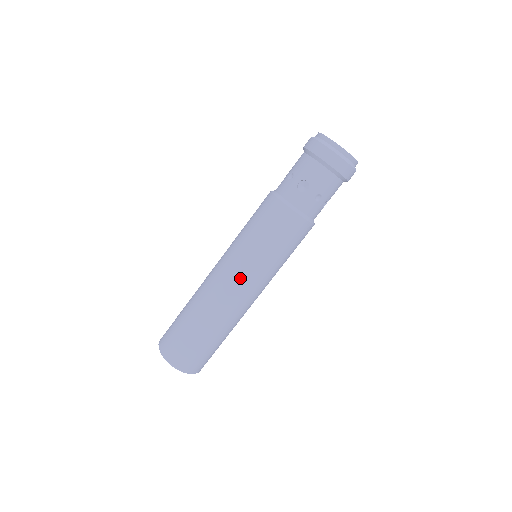
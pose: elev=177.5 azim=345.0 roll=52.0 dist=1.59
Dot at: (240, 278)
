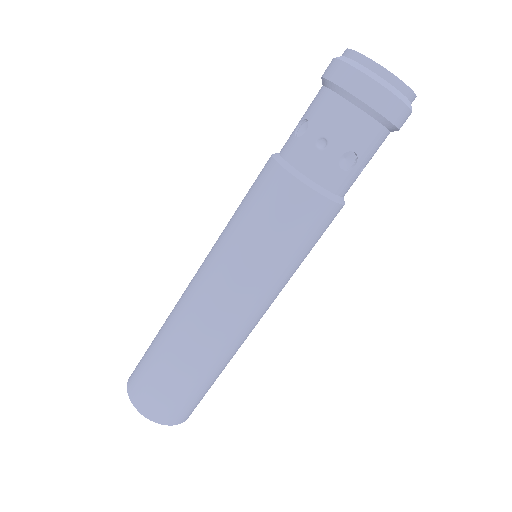
Dot at: (257, 307)
